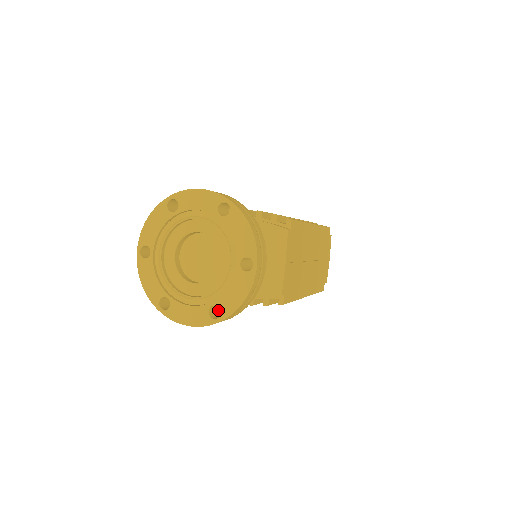
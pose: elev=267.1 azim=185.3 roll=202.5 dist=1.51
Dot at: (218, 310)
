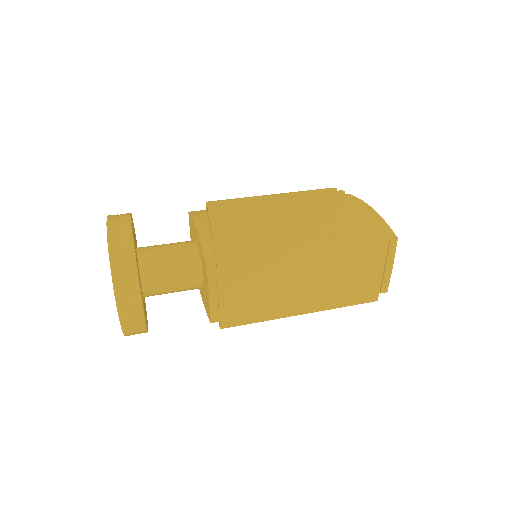
Dot at: occluded
